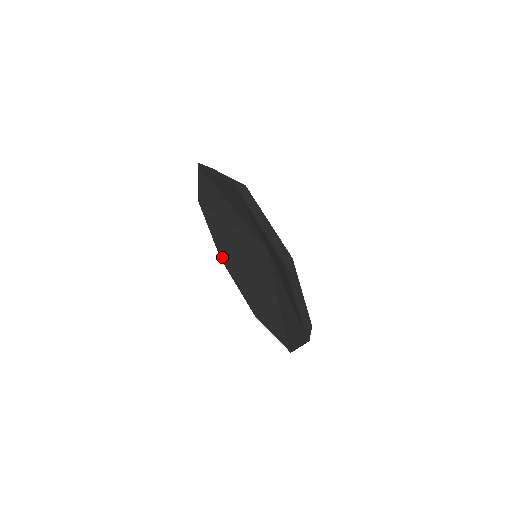
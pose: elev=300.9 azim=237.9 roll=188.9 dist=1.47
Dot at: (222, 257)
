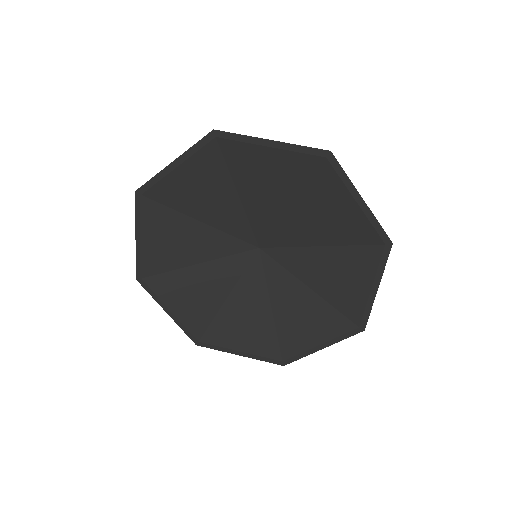
Dot at: (144, 275)
